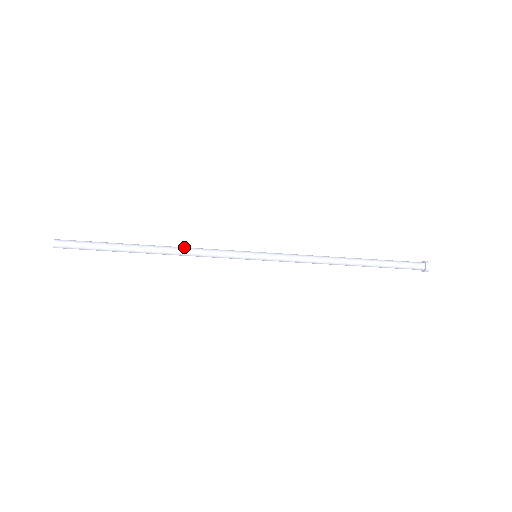
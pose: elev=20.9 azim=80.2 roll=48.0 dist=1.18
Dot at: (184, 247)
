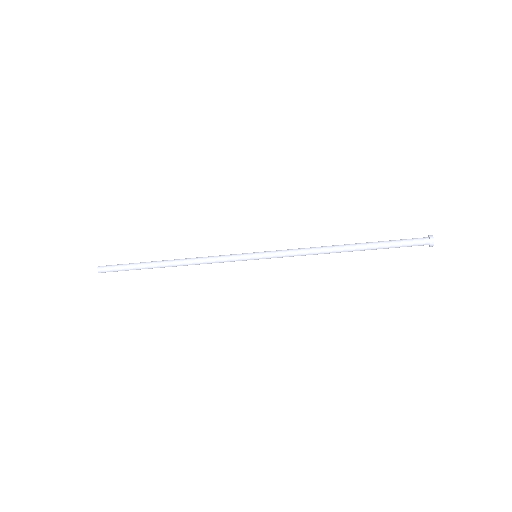
Dot at: (195, 258)
